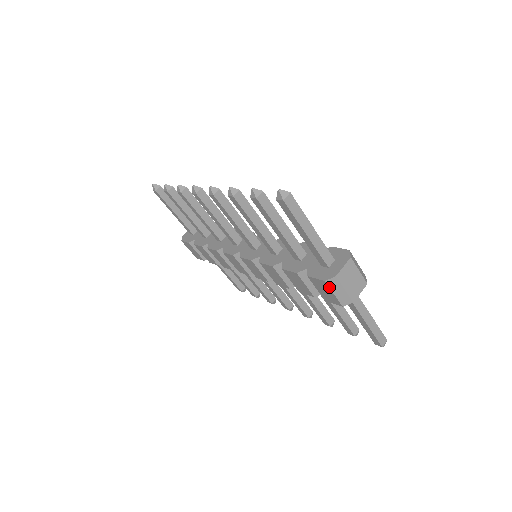
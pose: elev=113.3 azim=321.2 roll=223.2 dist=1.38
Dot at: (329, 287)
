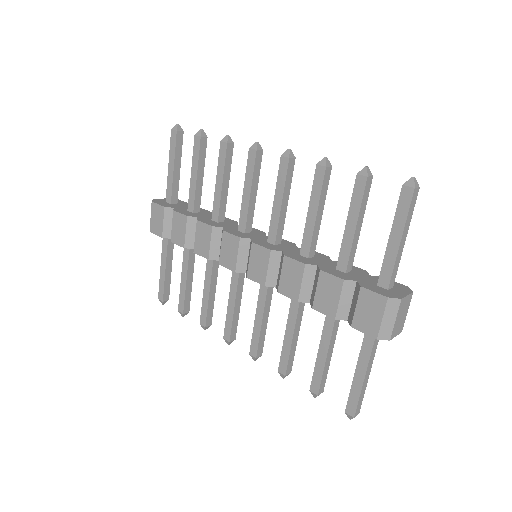
Dot at: (385, 307)
